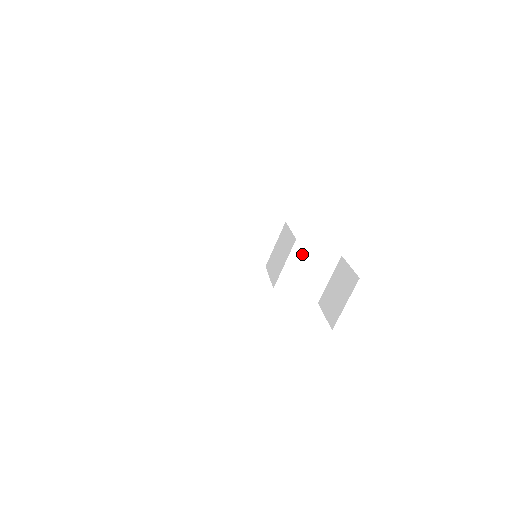
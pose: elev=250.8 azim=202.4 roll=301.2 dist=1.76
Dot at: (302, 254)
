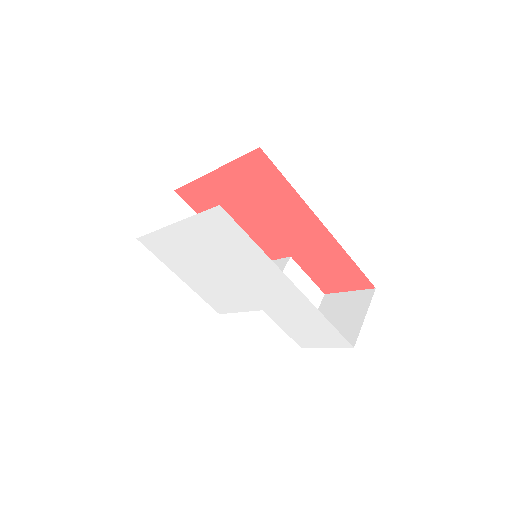
Dot at: (293, 277)
